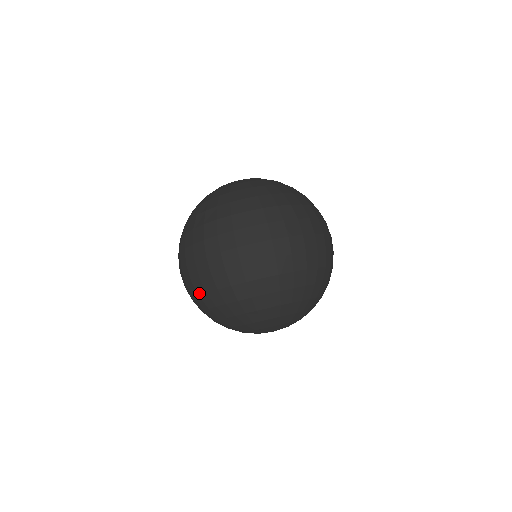
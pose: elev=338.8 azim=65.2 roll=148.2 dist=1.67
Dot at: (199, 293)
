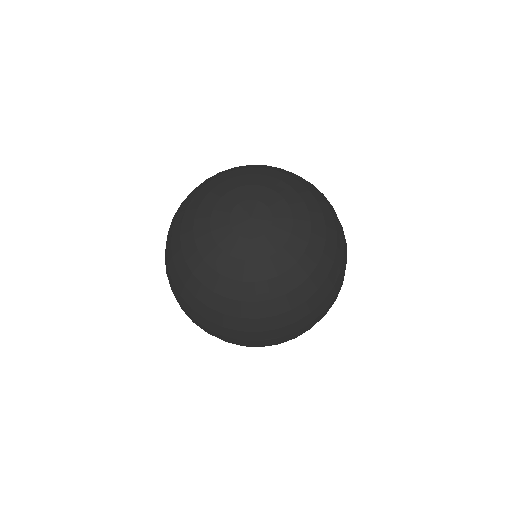
Dot at: occluded
